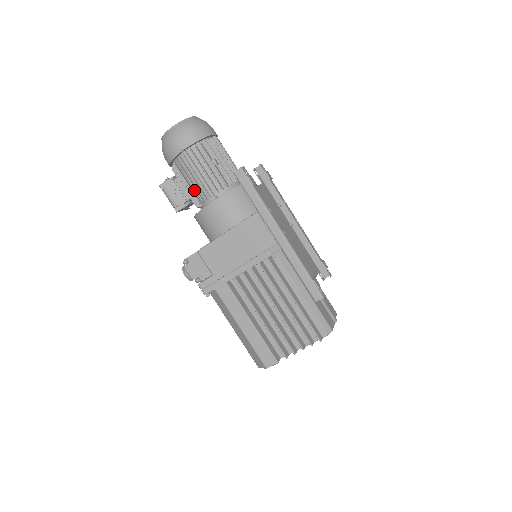
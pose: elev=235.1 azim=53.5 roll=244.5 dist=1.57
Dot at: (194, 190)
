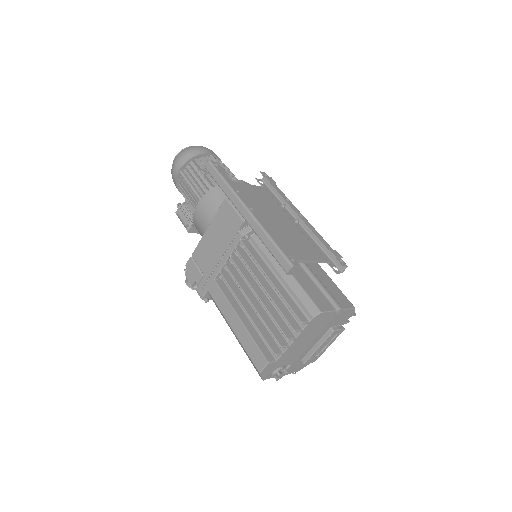
Dot at: occluded
